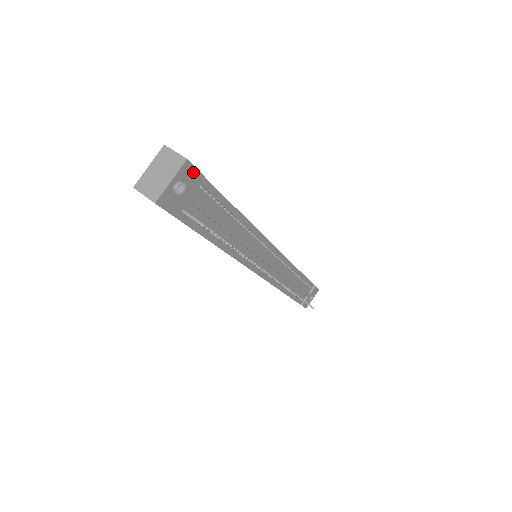
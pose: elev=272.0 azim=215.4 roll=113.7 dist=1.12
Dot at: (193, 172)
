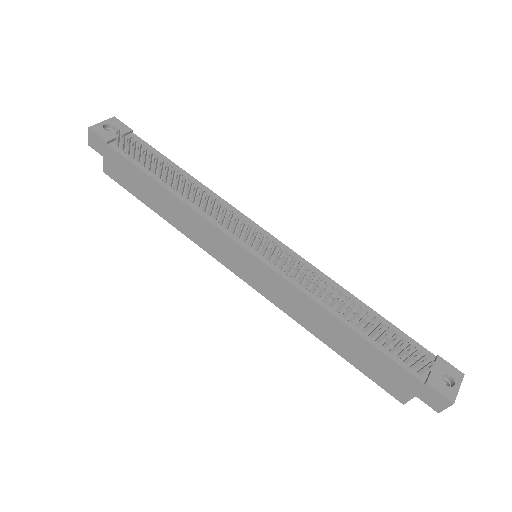
Dot at: (121, 124)
